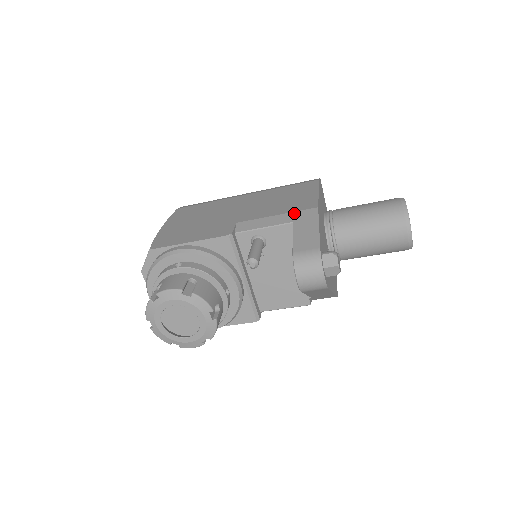
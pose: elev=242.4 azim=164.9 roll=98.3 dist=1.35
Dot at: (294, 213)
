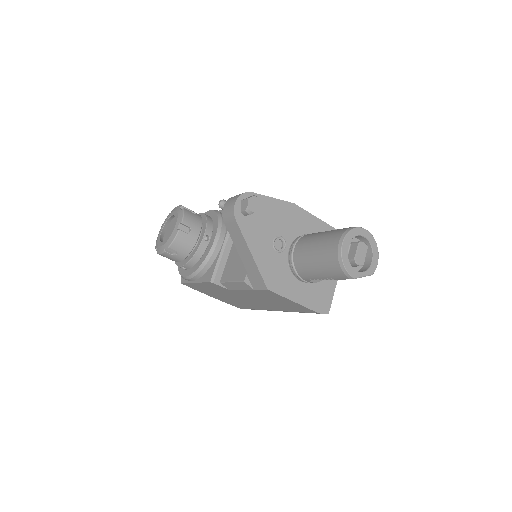
Dot at: occluded
